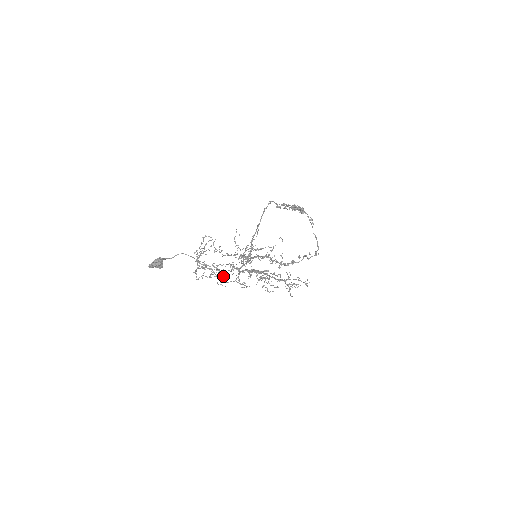
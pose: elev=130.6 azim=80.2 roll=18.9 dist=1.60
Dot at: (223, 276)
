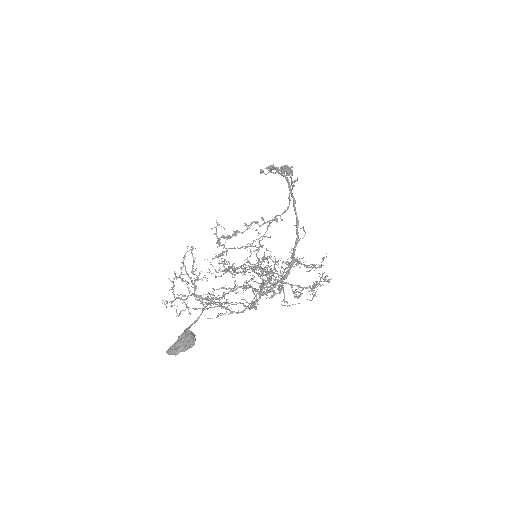
Dot at: occluded
